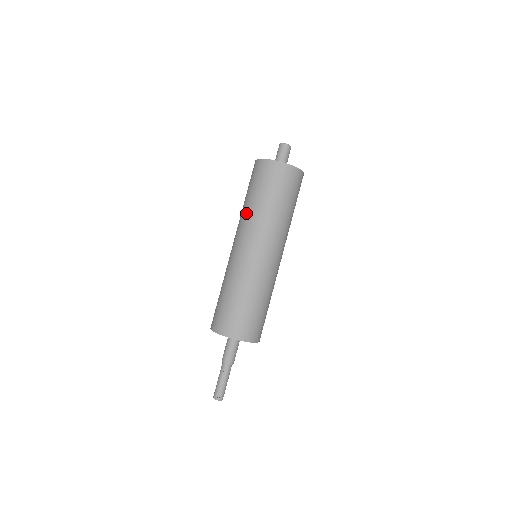
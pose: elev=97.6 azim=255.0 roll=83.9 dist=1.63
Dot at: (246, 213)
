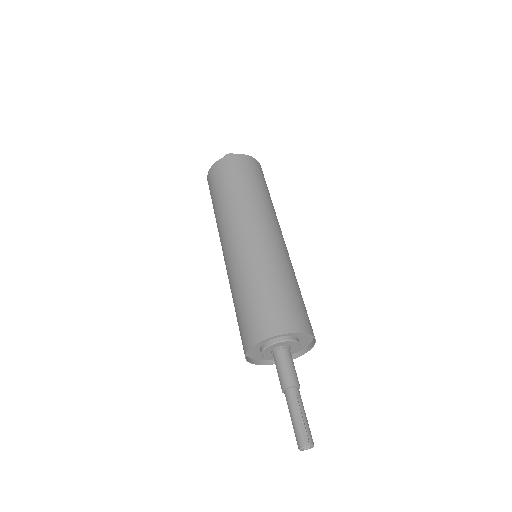
Dot at: (225, 209)
